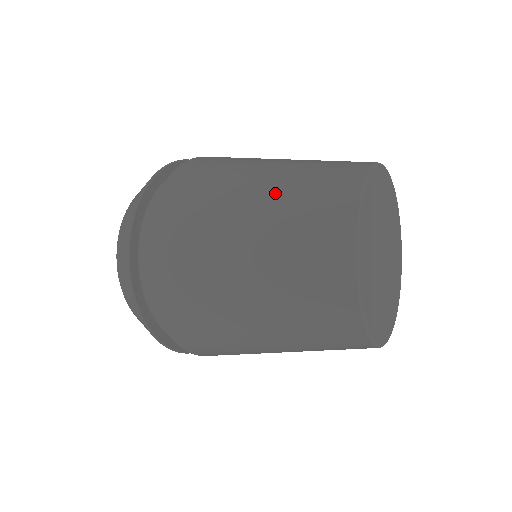
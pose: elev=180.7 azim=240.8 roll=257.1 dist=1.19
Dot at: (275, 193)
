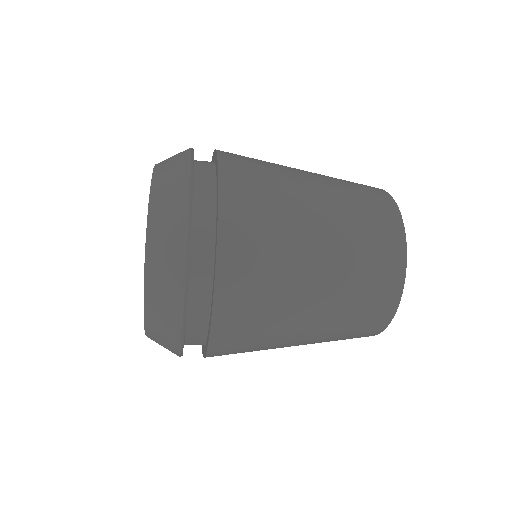
Dot at: (341, 250)
